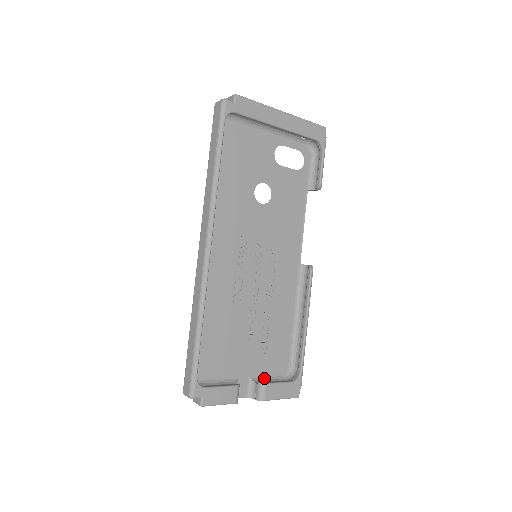
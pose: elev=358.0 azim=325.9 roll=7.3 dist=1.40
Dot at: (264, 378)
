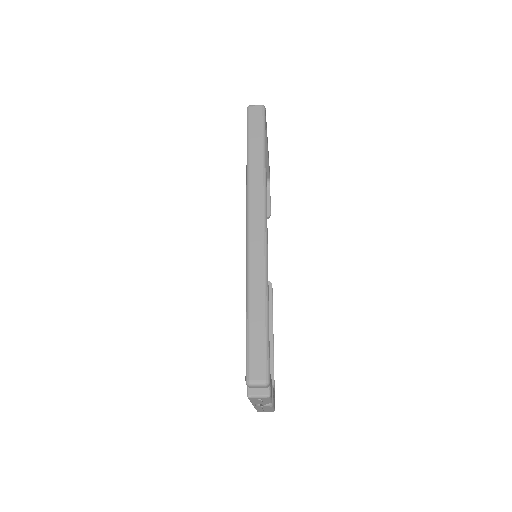
Dot at: occluded
